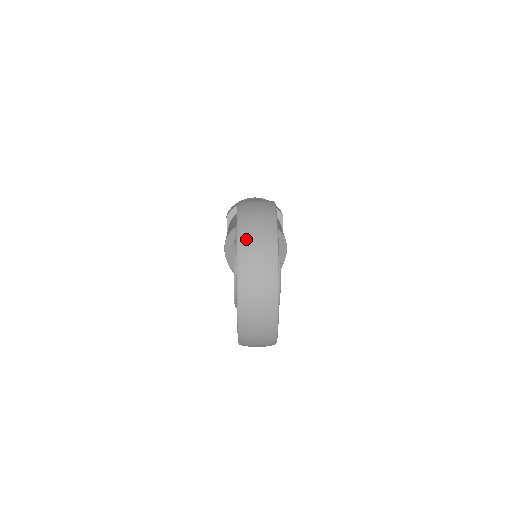
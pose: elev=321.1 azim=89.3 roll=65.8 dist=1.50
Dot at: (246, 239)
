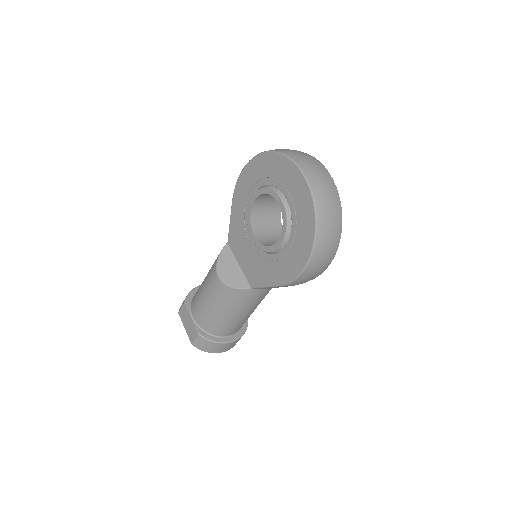
Dot at: (278, 149)
